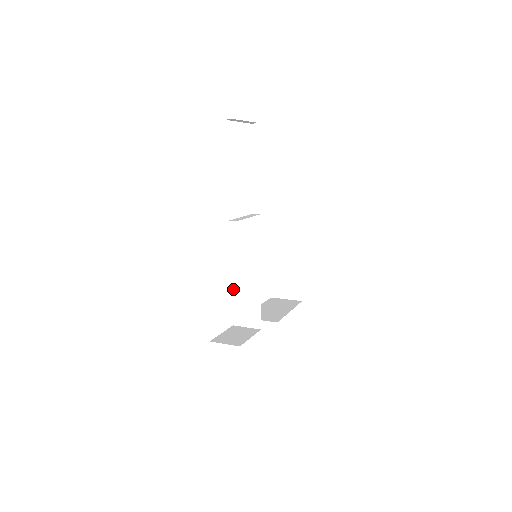
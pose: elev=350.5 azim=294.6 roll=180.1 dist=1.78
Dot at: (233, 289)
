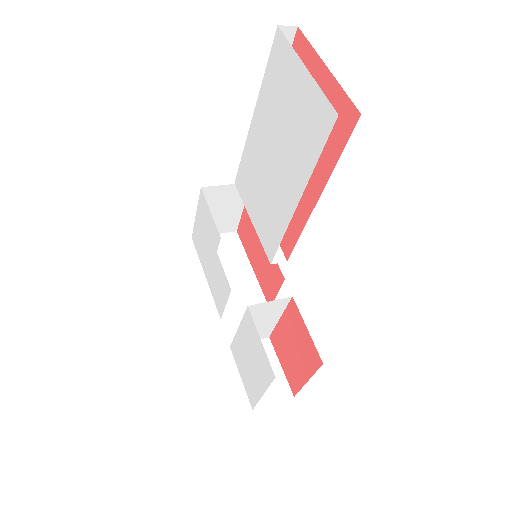
Dot at: (243, 321)
